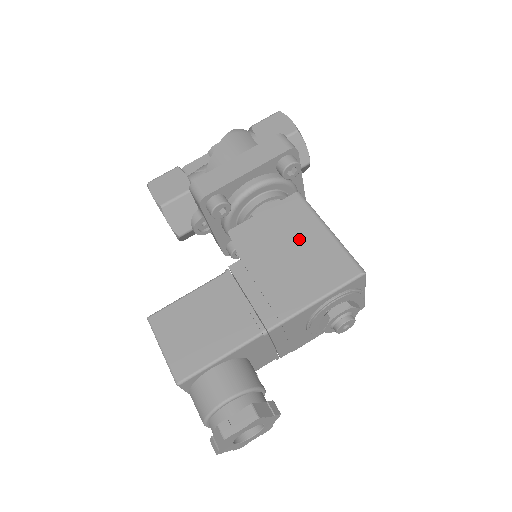
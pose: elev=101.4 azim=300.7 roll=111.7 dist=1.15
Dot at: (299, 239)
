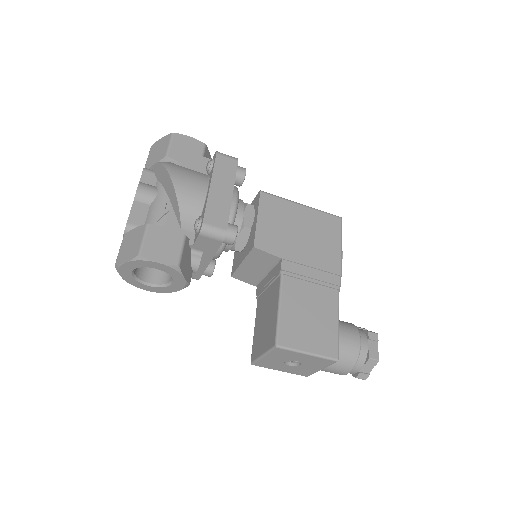
Dot at: (296, 221)
